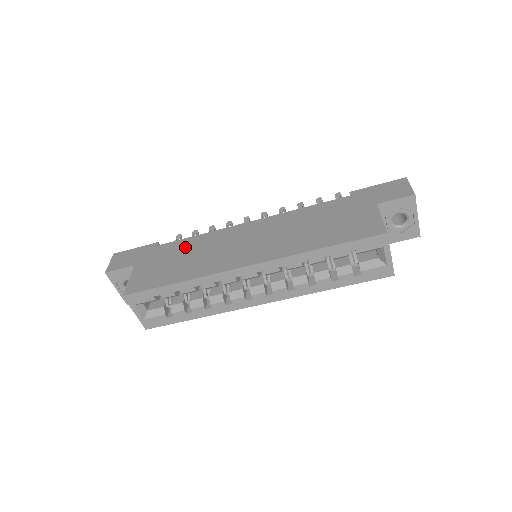
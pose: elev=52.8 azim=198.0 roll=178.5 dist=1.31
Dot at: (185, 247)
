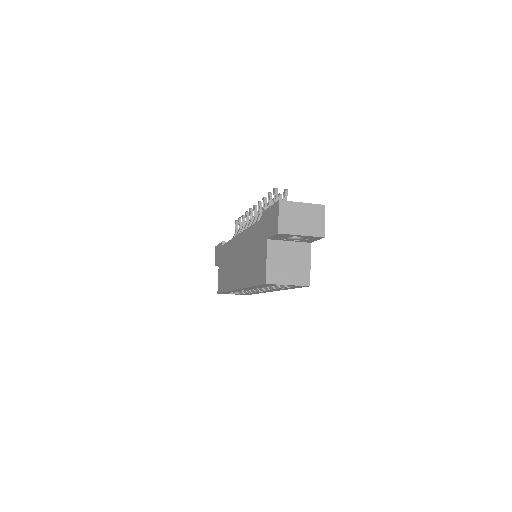
Dot at: (226, 254)
